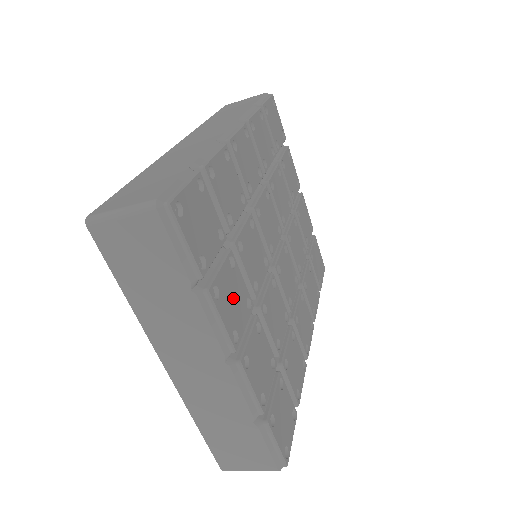
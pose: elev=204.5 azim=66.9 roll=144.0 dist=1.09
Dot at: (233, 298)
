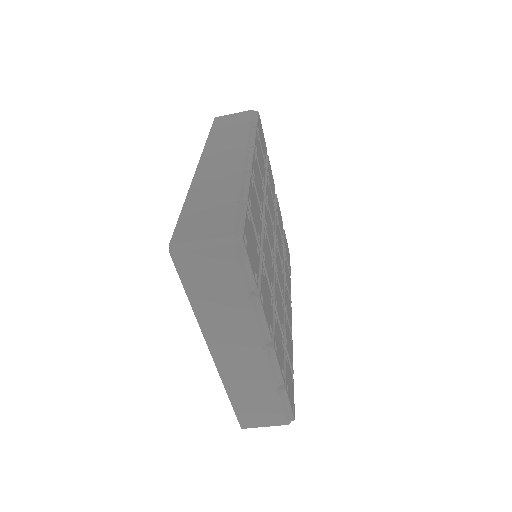
Dot at: (267, 300)
